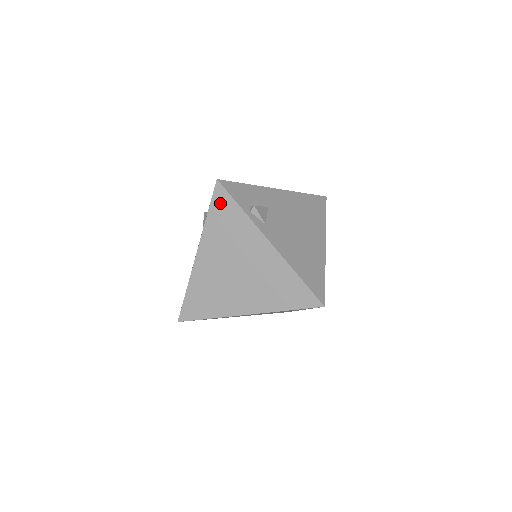
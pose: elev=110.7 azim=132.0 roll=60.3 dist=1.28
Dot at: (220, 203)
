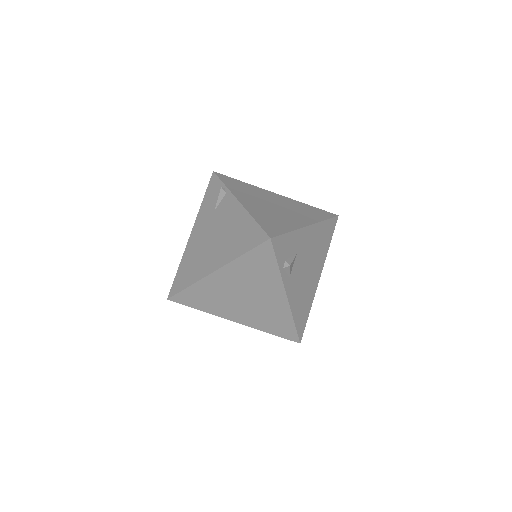
Dot at: (261, 254)
